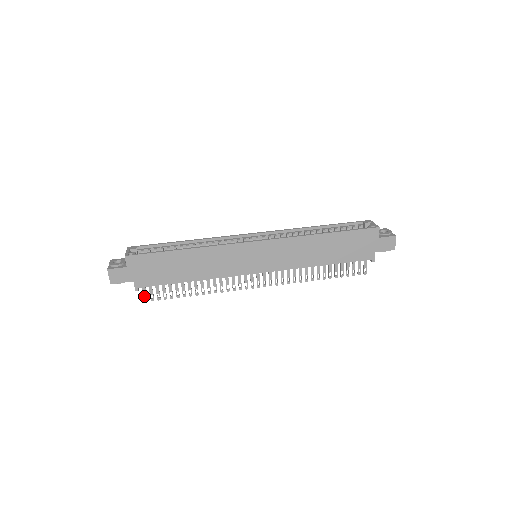
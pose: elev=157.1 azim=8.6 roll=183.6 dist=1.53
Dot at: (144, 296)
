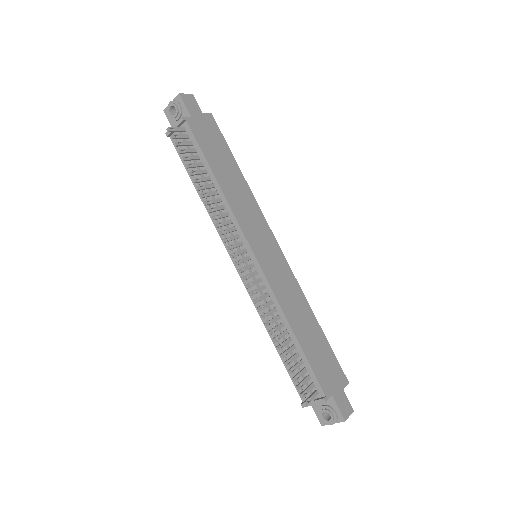
Dot at: (172, 128)
